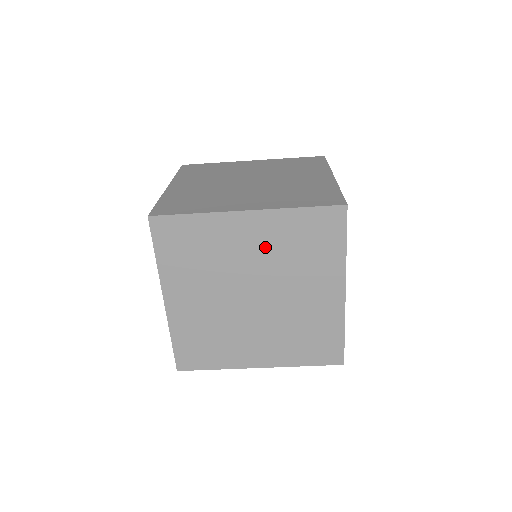
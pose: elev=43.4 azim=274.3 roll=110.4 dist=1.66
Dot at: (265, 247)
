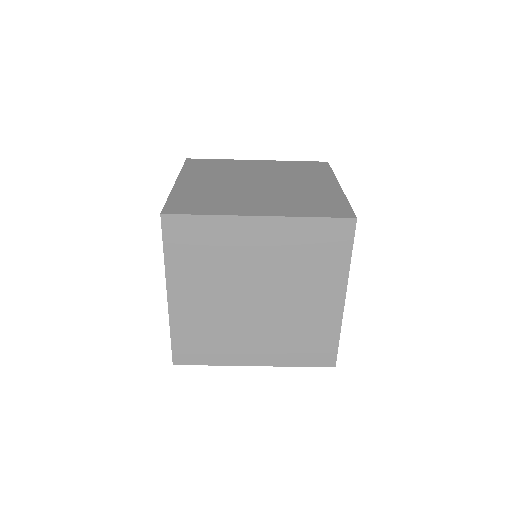
Dot at: (273, 252)
